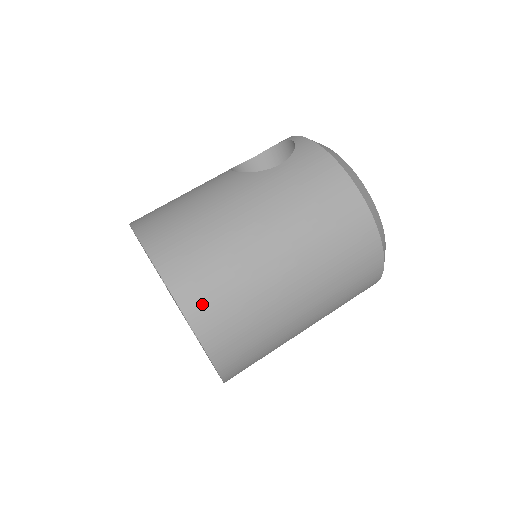
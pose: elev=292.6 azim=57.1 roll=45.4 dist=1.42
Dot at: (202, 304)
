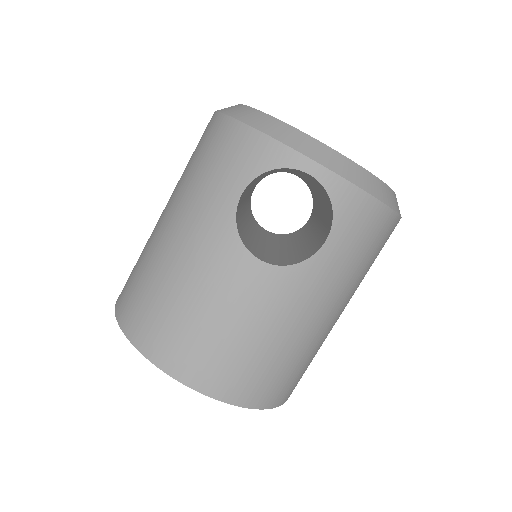
Dot at: occluded
